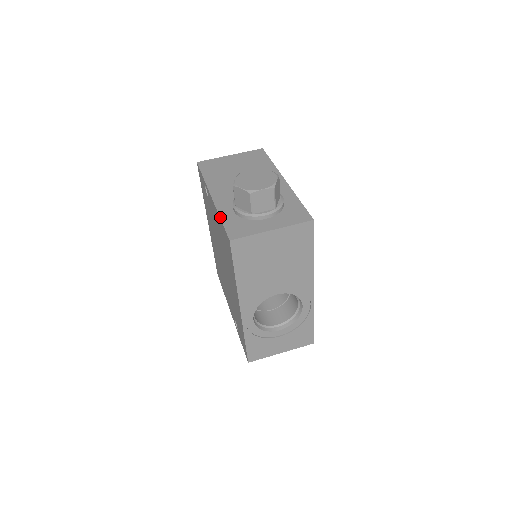
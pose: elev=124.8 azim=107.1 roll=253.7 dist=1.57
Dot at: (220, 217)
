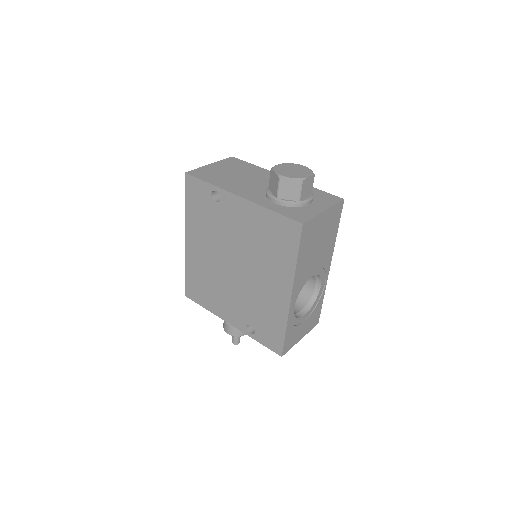
Dot at: (270, 209)
